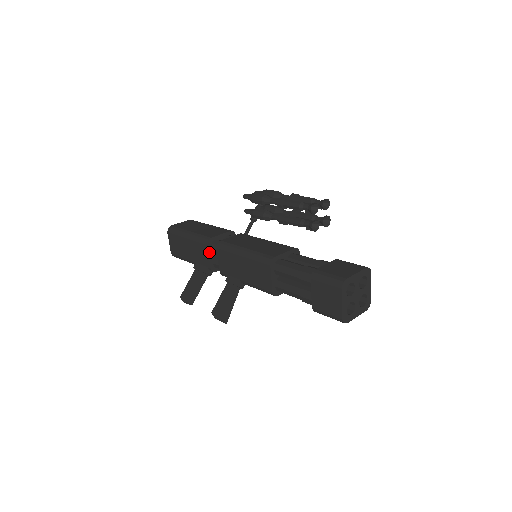
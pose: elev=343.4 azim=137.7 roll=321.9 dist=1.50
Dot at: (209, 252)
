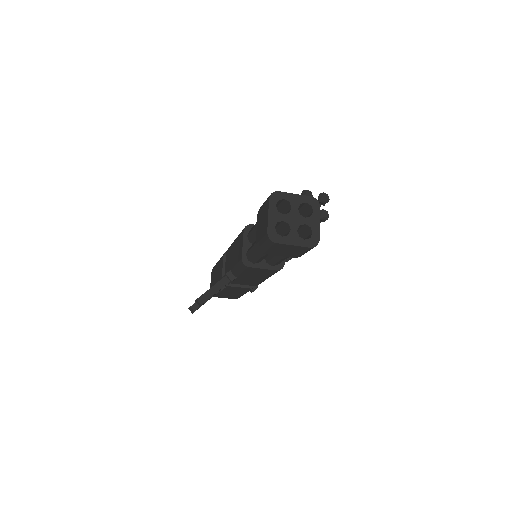
Dot at: (224, 263)
